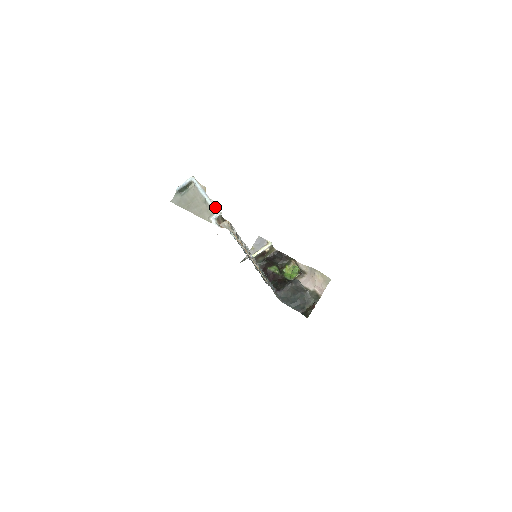
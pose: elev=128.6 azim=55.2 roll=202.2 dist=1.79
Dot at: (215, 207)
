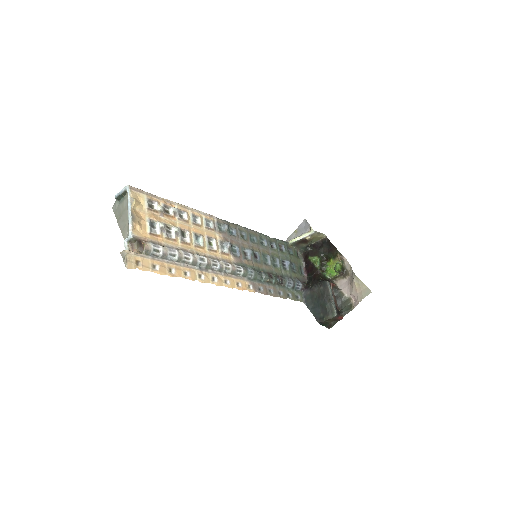
Dot at: (130, 228)
